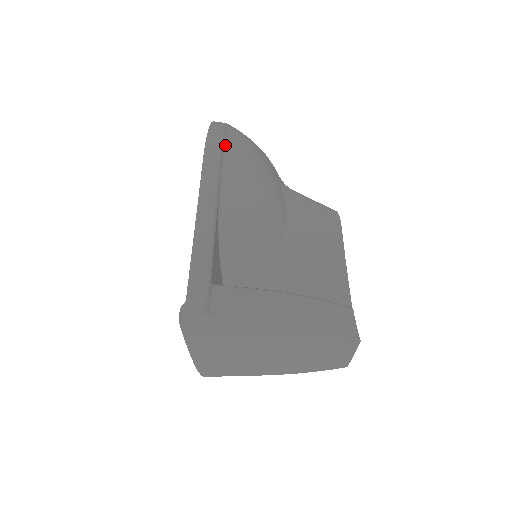
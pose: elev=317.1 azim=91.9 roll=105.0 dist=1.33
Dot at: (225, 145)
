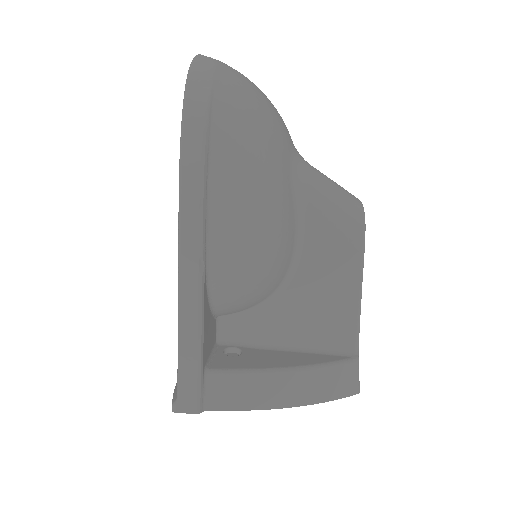
Dot at: (209, 158)
